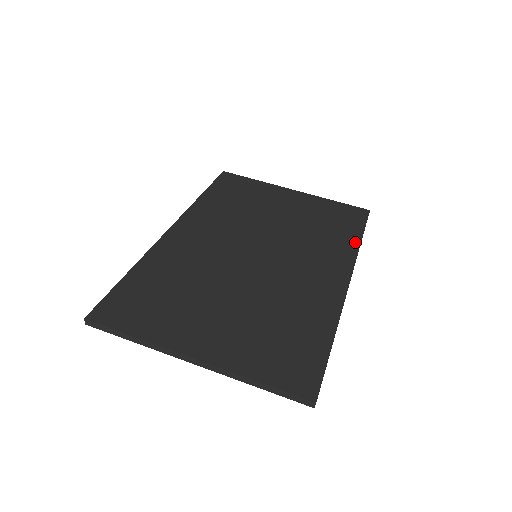
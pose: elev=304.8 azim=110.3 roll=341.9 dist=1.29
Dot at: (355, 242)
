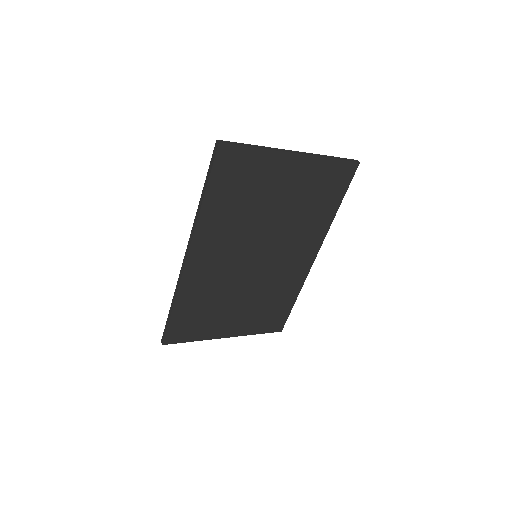
Dot at: occluded
